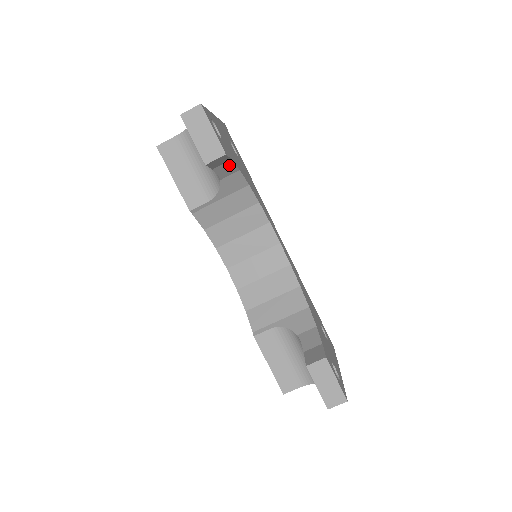
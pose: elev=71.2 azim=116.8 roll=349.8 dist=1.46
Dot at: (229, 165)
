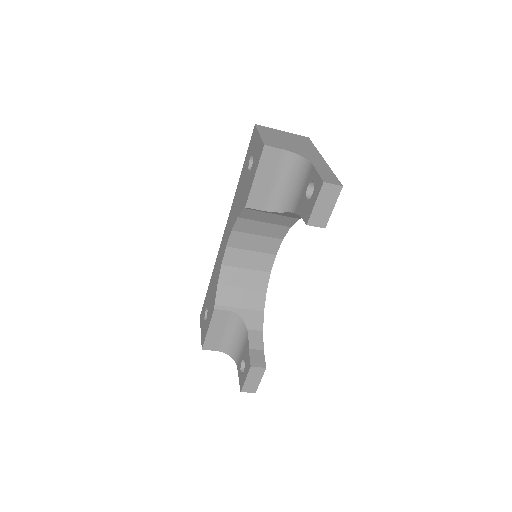
Dot at: occluded
